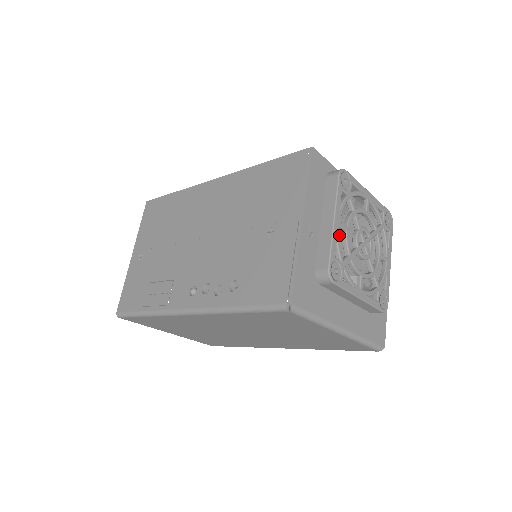
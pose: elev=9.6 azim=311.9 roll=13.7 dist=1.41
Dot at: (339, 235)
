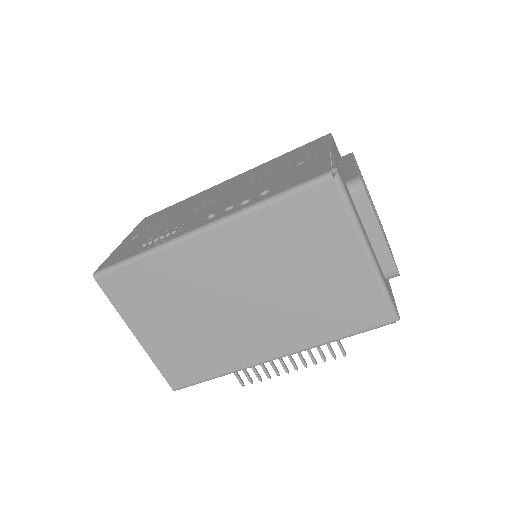
Dot at: occluded
